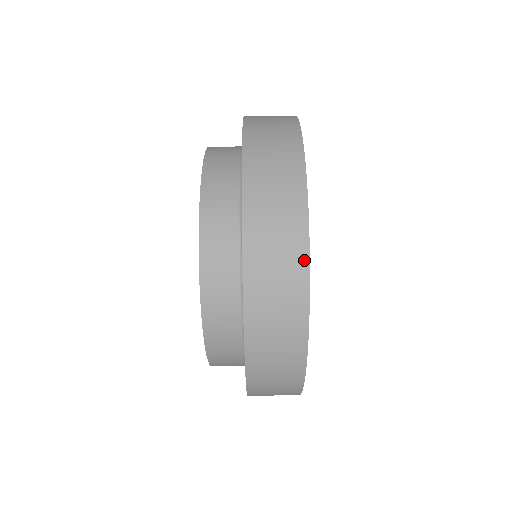
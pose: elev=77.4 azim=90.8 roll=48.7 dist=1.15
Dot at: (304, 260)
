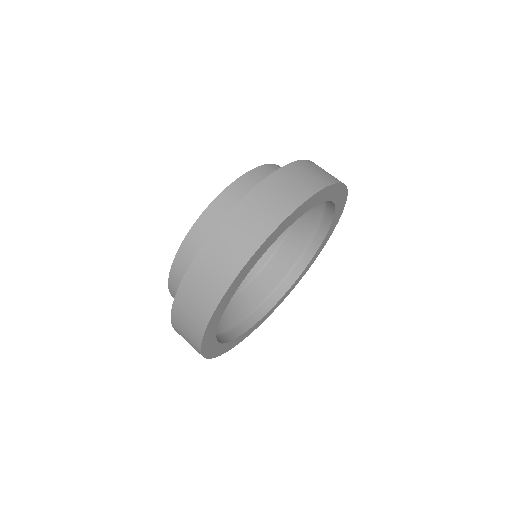
Dot at: (297, 203)
